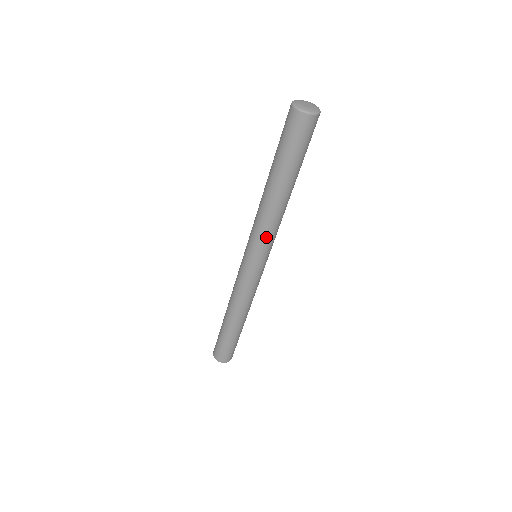
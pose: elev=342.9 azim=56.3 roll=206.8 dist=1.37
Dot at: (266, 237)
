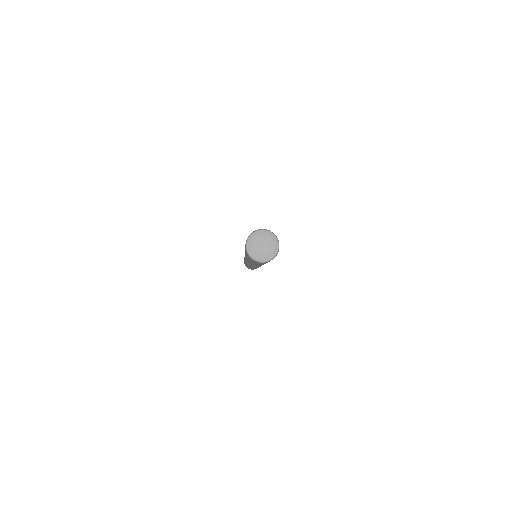
Dot at: occluded
